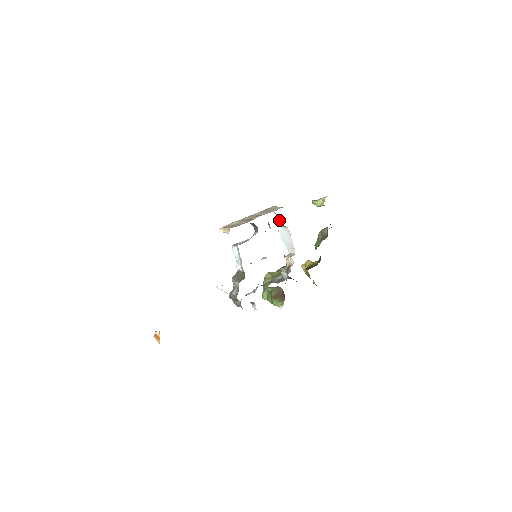
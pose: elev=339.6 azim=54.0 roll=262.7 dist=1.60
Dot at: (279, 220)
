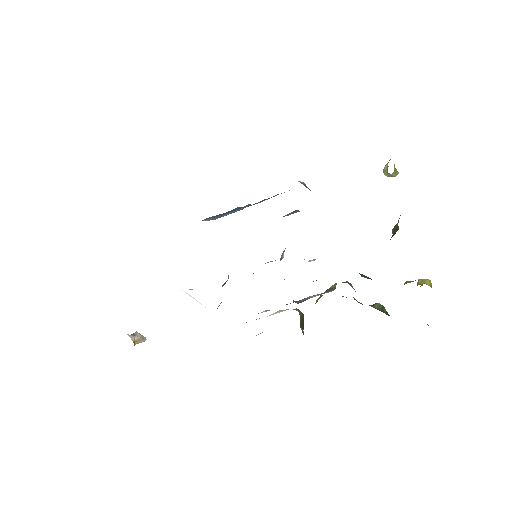
Dot at: occluded
